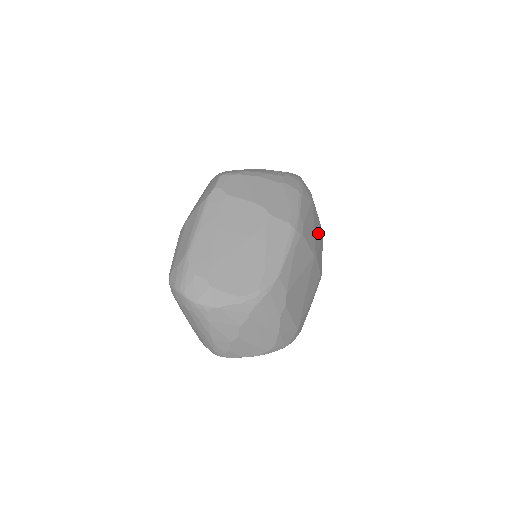
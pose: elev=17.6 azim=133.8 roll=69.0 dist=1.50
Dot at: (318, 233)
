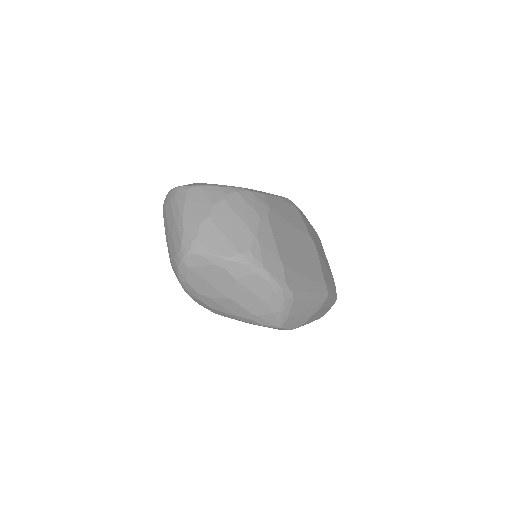
Dot at: occluded
